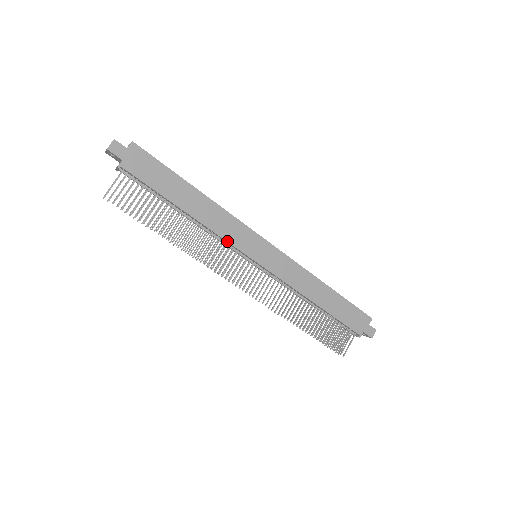
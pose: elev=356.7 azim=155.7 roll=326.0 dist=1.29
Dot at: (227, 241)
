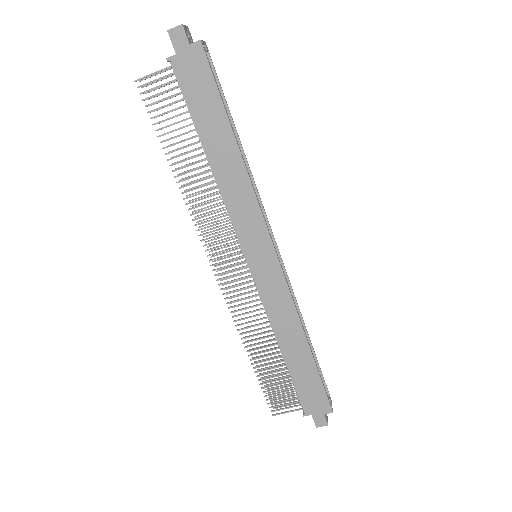
Dot at: (231, 219)
